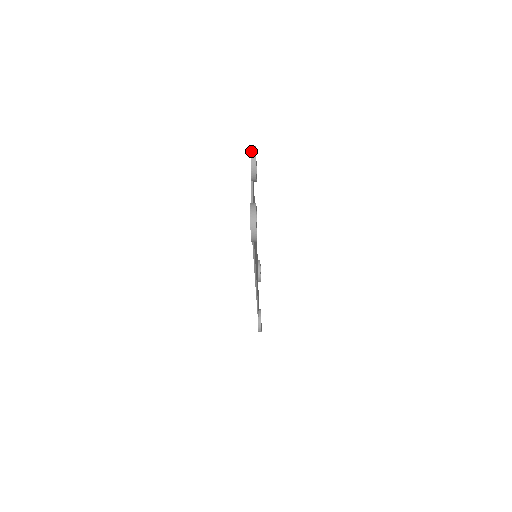
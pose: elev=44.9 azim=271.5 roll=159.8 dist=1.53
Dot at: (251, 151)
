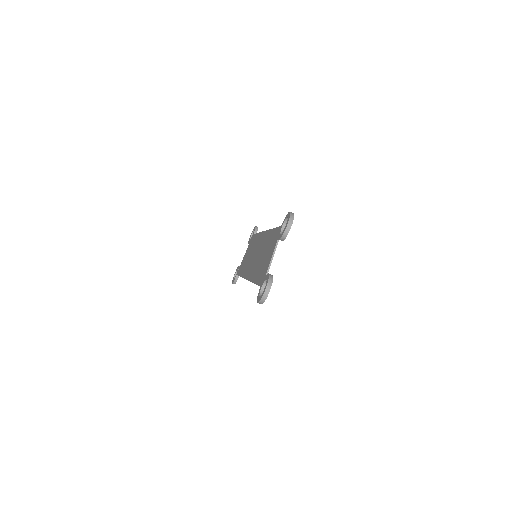
Dot at: (288, 223)
